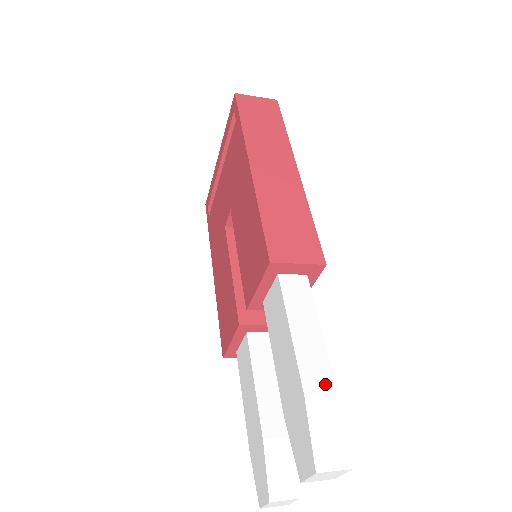
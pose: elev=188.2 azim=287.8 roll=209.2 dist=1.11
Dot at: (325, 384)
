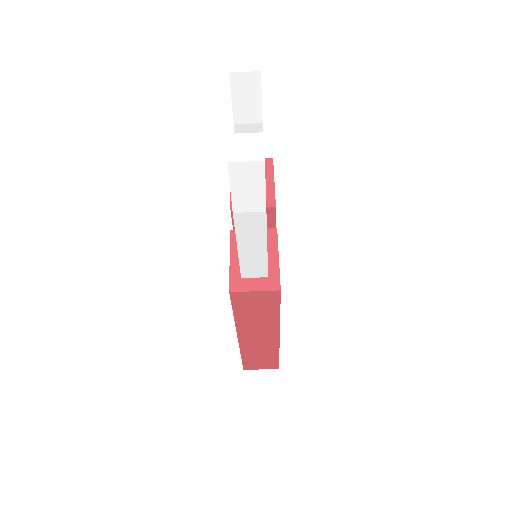
Dot at: occluded
